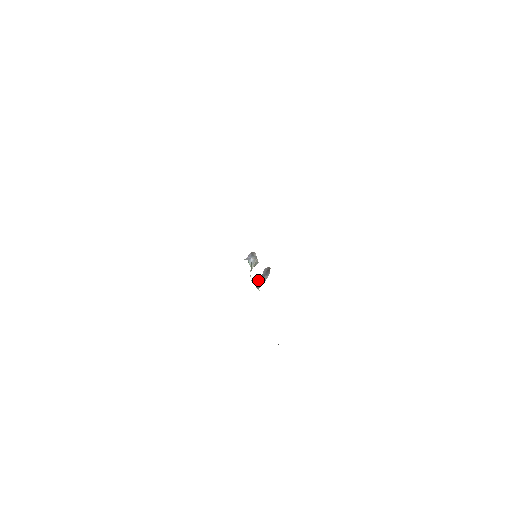
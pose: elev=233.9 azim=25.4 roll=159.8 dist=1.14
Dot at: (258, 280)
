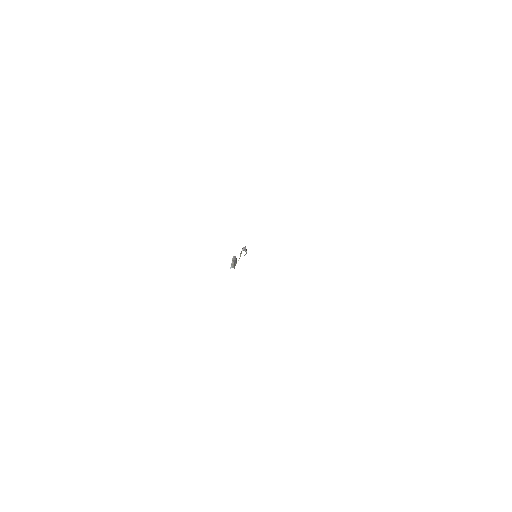
Dot at: (233, 264)
